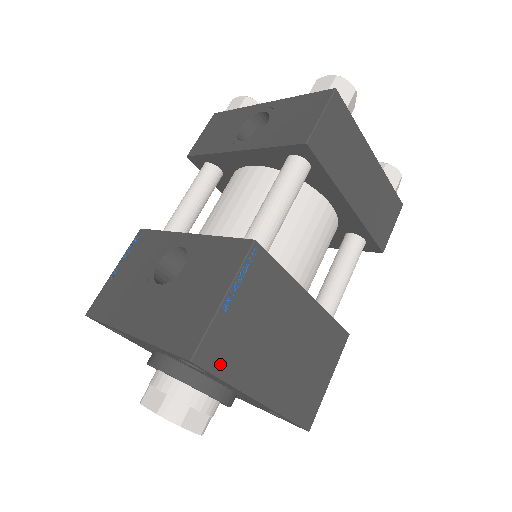
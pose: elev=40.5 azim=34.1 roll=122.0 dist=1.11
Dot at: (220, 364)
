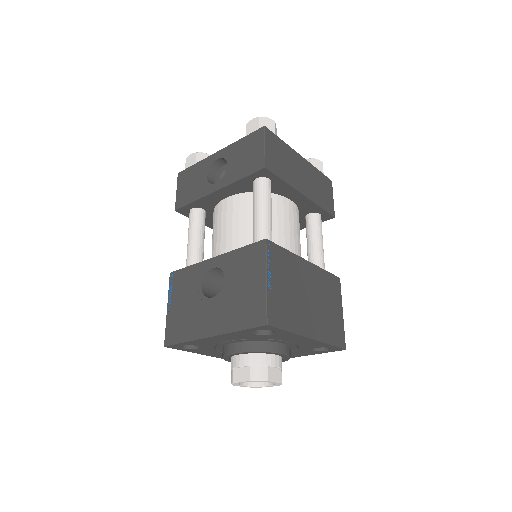
Dot at: (282, 322)
